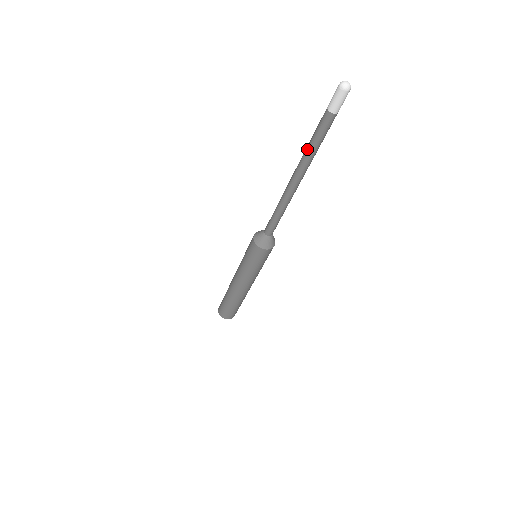
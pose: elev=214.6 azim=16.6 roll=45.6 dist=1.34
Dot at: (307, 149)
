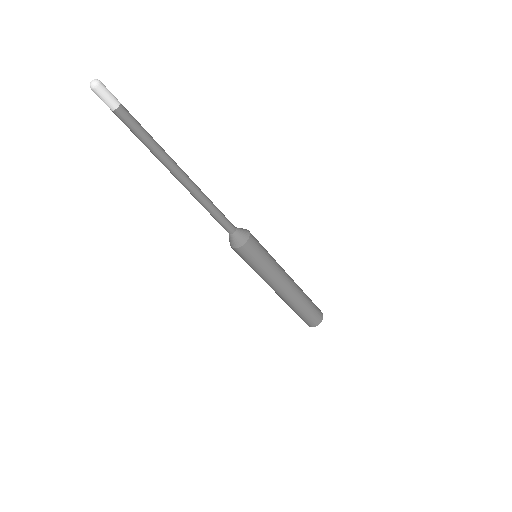
Dot at: (149, 149)
